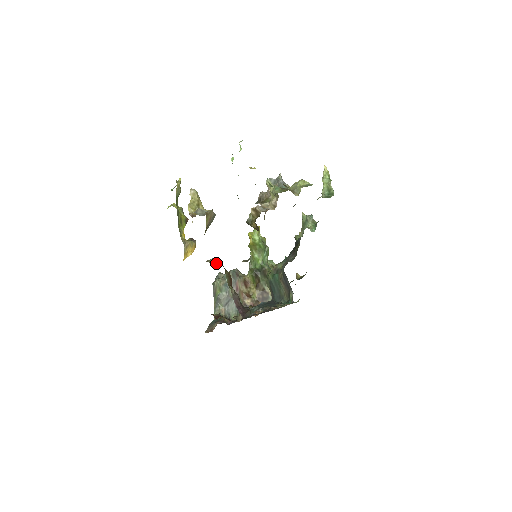
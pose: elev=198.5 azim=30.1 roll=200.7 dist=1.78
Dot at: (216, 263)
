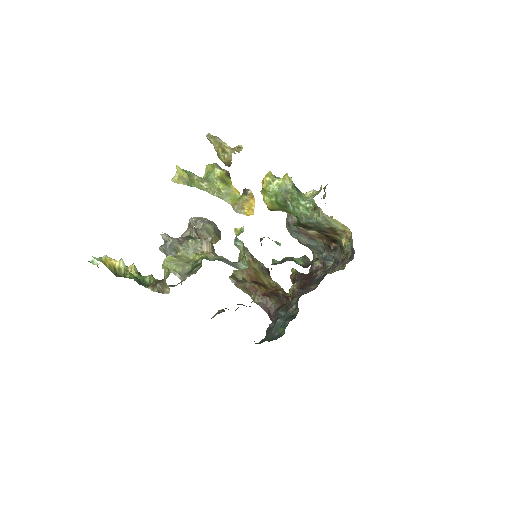
Dot at: occluded
